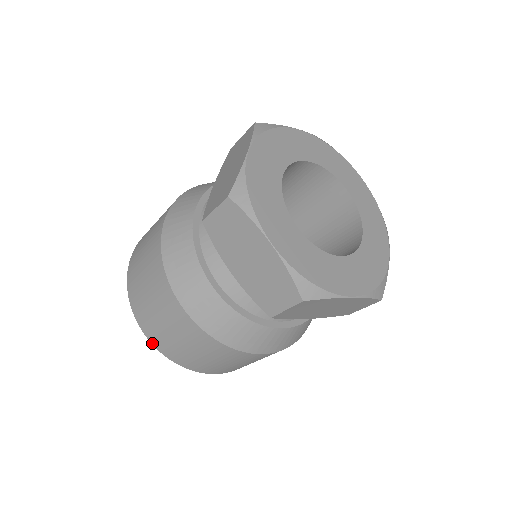
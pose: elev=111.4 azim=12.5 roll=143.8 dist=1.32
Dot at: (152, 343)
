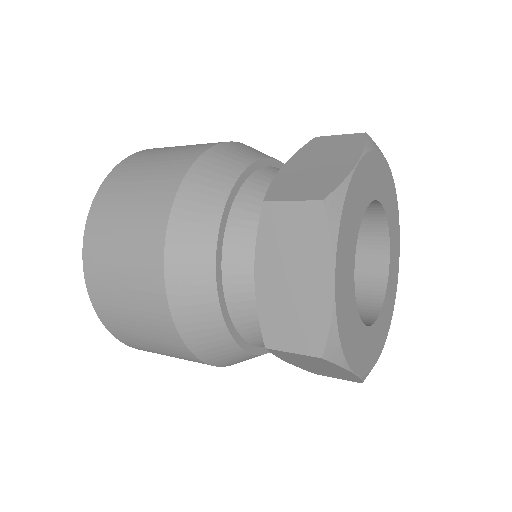
Dot at: occluded
